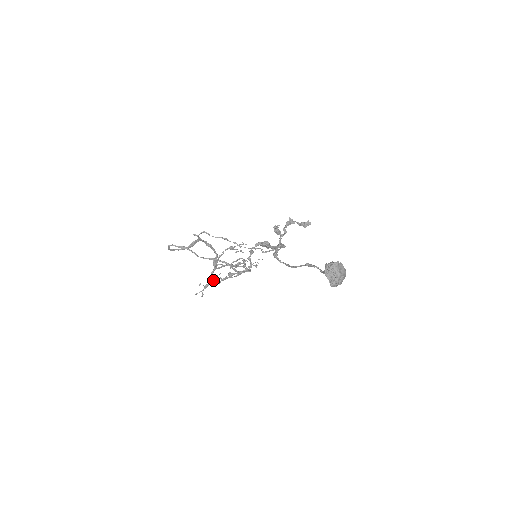
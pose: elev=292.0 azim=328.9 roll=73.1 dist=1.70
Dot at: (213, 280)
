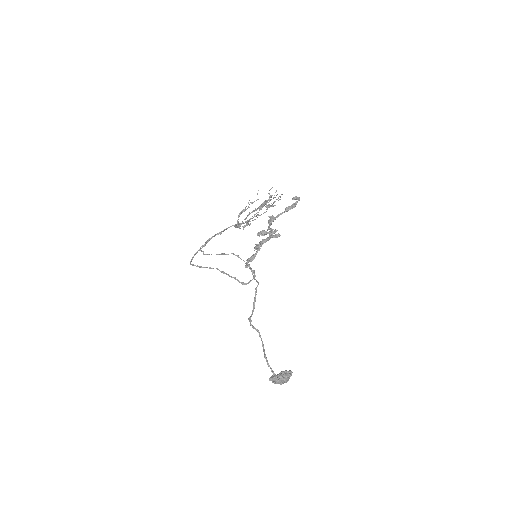
Dot at: occluded
